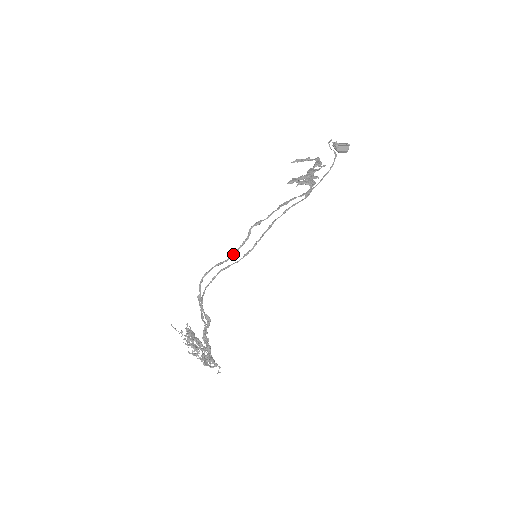
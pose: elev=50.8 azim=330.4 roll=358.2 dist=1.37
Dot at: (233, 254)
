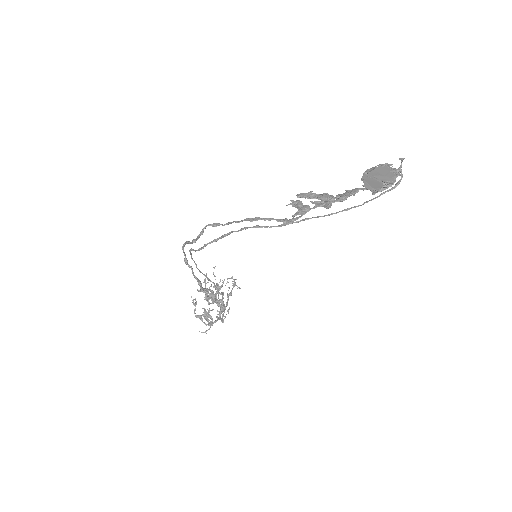
Dot at: (192, 241)
